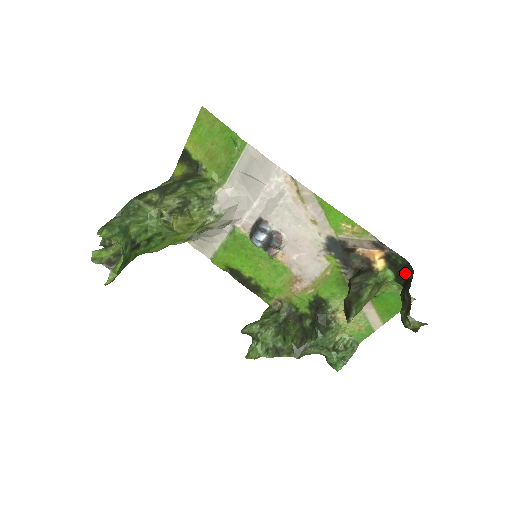
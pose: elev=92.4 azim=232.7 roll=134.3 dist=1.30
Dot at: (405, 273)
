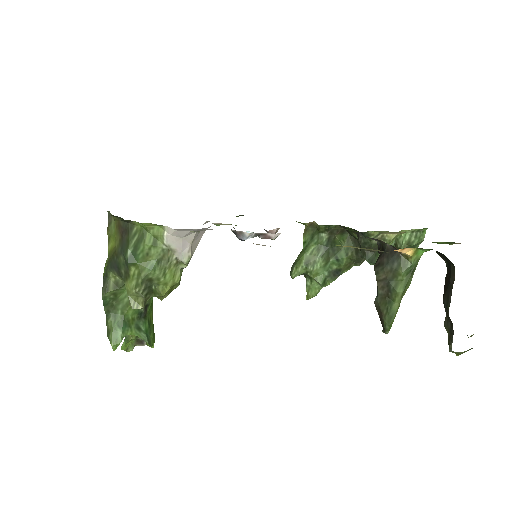
Dot at: (445, 260)
